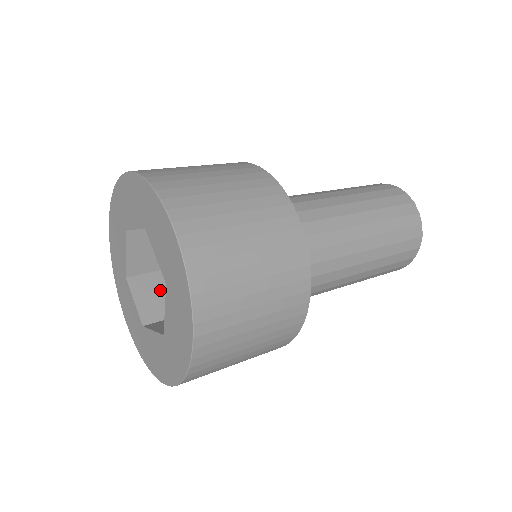
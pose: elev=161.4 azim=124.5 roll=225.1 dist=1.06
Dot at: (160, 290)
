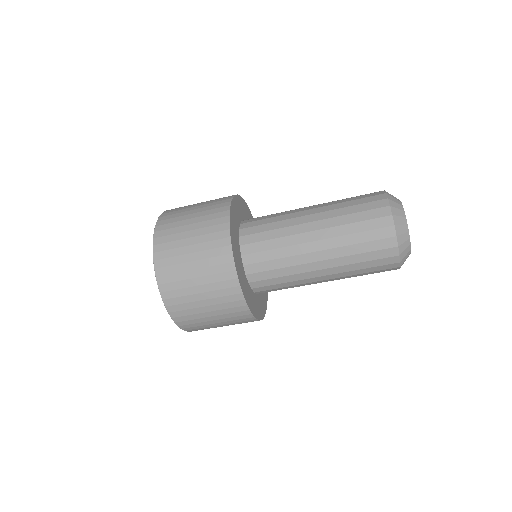
Dot at: occluded
